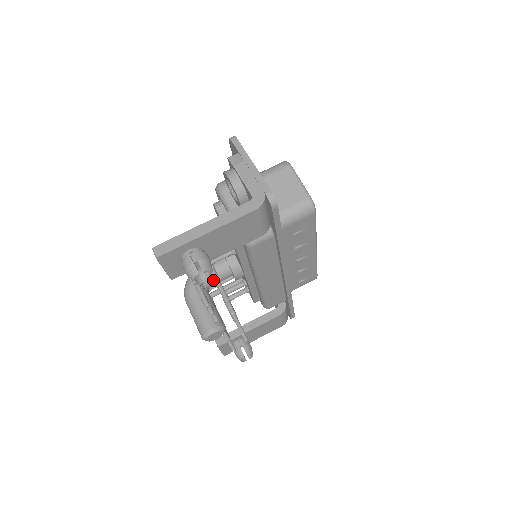
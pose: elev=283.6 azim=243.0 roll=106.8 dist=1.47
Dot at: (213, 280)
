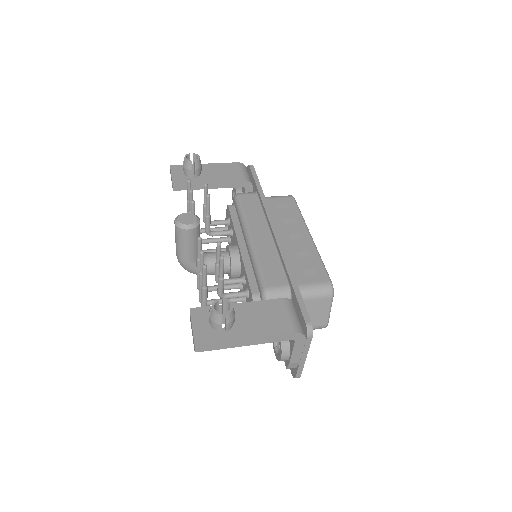
Dot at: (205, 220)
